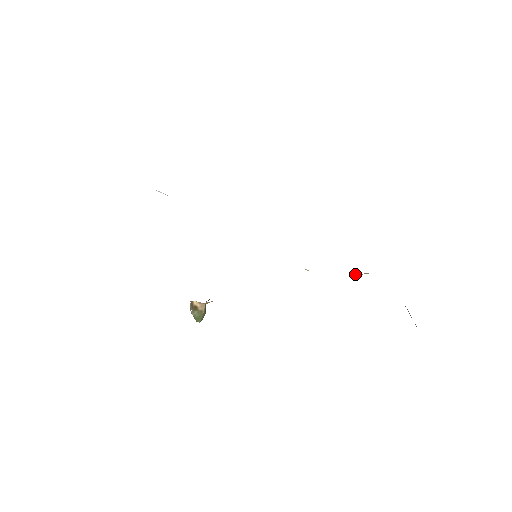
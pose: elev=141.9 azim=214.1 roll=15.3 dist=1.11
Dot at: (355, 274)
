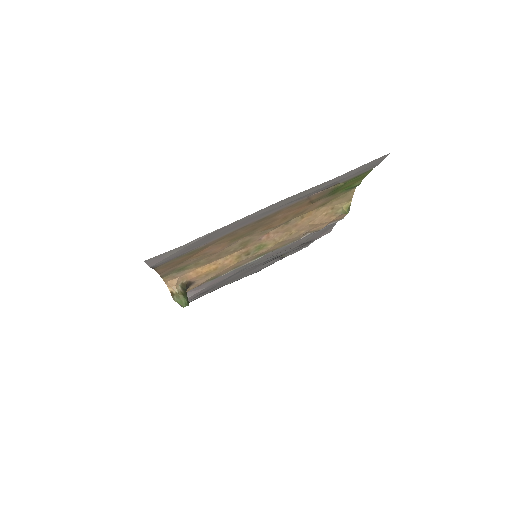
Dot at: (344, 213)
